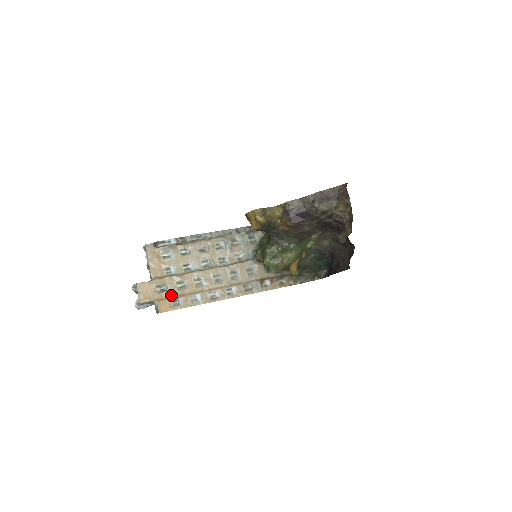
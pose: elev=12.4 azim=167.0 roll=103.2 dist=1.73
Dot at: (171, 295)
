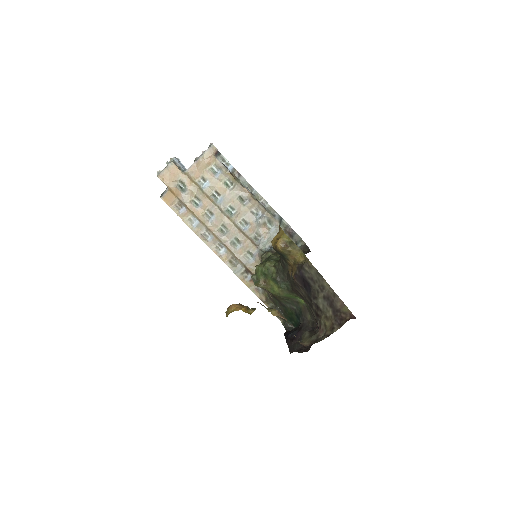
Dot at: (181, 198)
